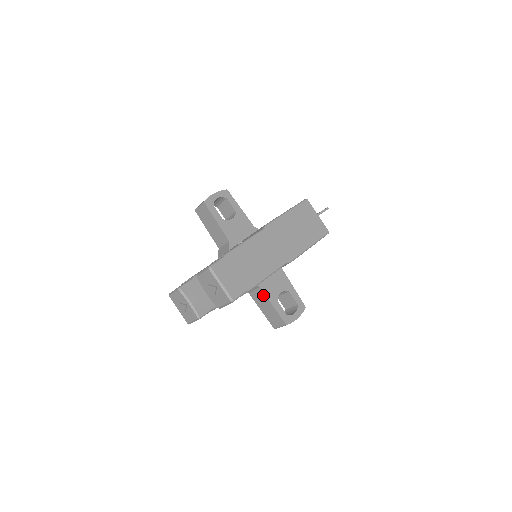
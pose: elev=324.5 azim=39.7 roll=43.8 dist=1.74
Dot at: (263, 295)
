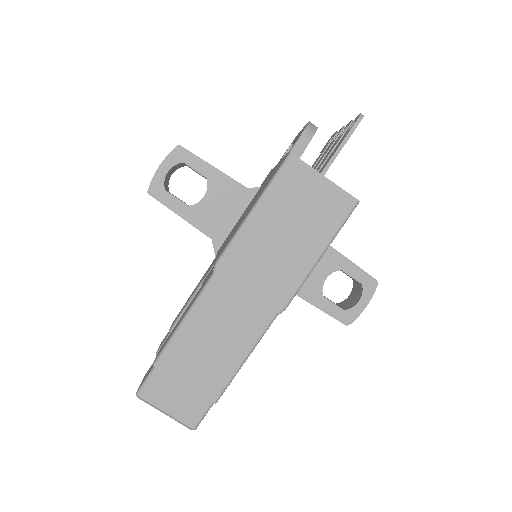
Dot at: occluded
